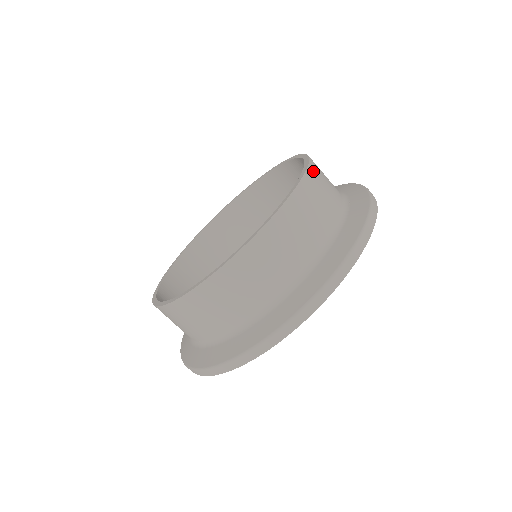
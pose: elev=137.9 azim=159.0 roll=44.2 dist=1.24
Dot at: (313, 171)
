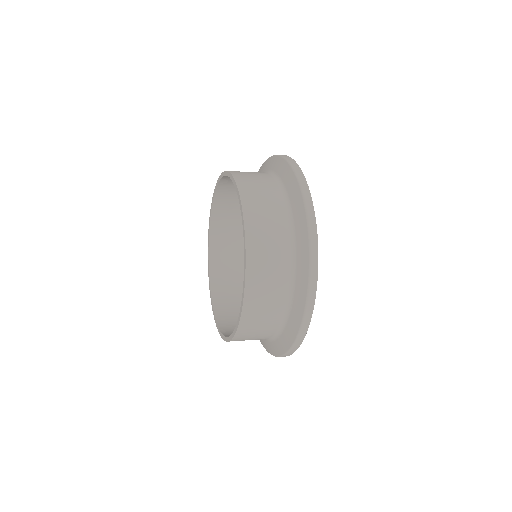
Dot at: (239, 178)
